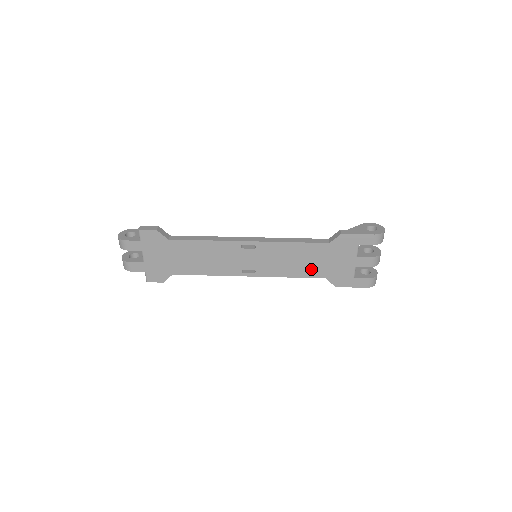
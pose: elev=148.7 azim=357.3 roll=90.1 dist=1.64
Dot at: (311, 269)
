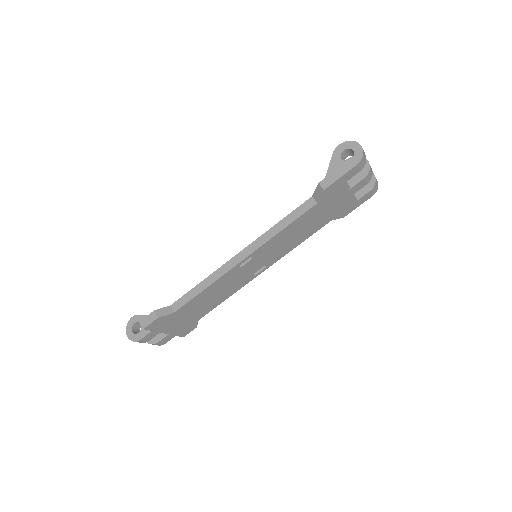
Dot at: (313, 227)
